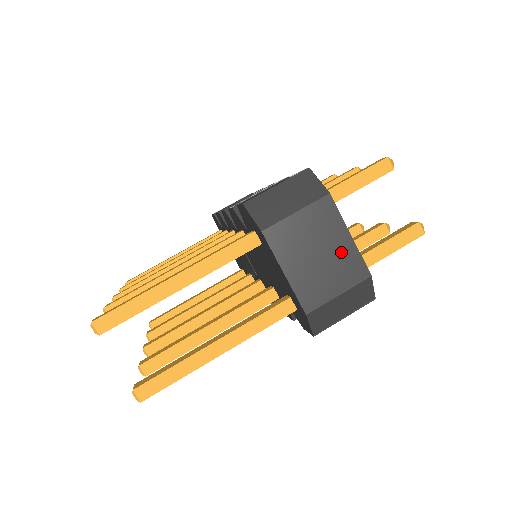
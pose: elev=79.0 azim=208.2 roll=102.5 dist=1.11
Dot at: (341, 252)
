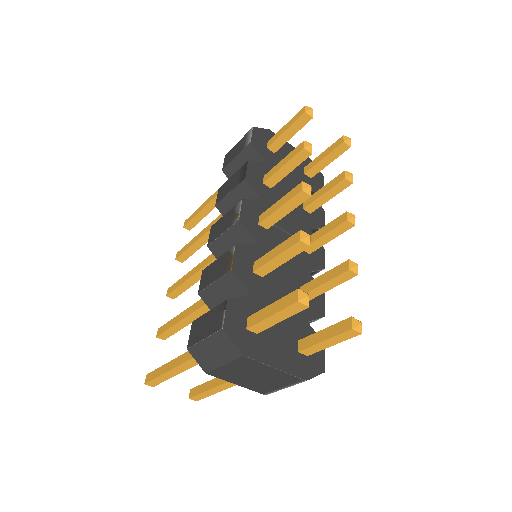
Dot at: (273, 375)
